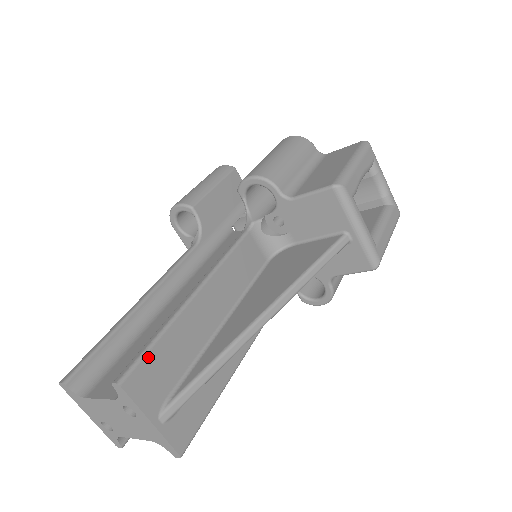
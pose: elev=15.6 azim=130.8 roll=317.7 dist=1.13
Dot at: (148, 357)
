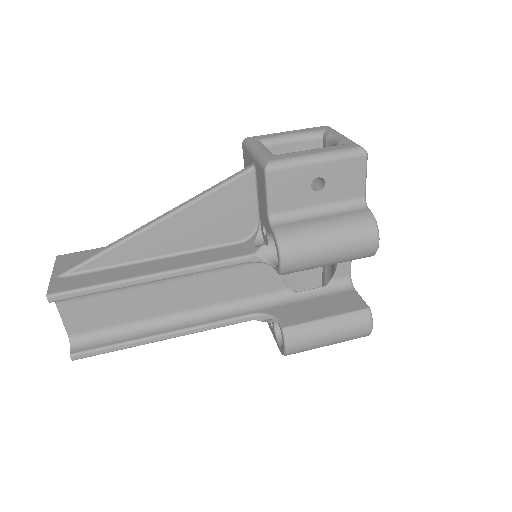
Dot at: (84, 252)
